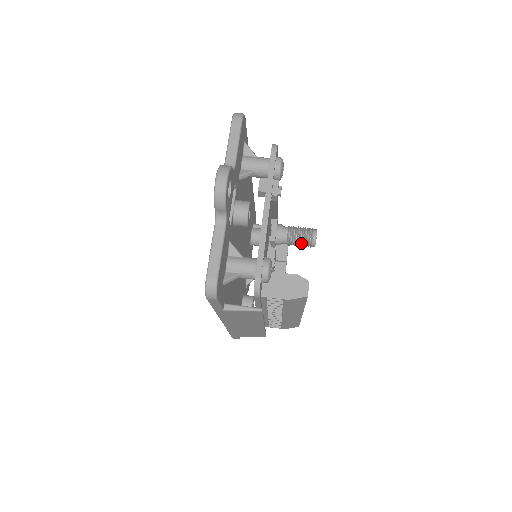
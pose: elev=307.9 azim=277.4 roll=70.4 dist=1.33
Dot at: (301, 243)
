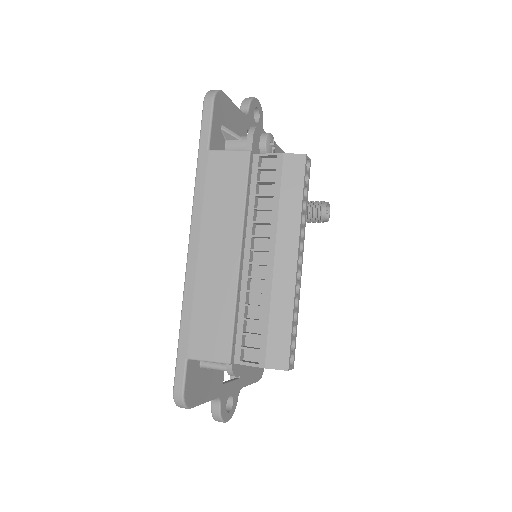
Dot at: (310, 205)
